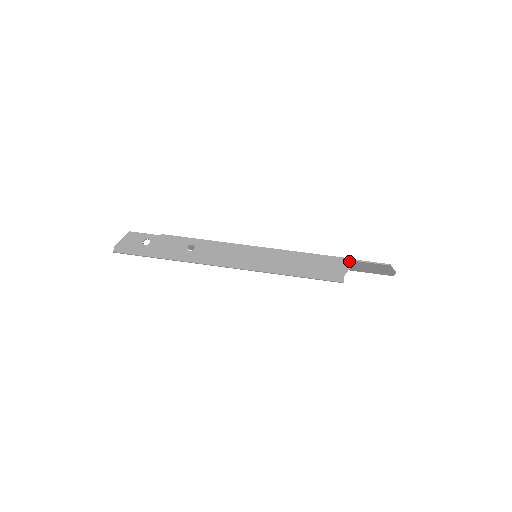
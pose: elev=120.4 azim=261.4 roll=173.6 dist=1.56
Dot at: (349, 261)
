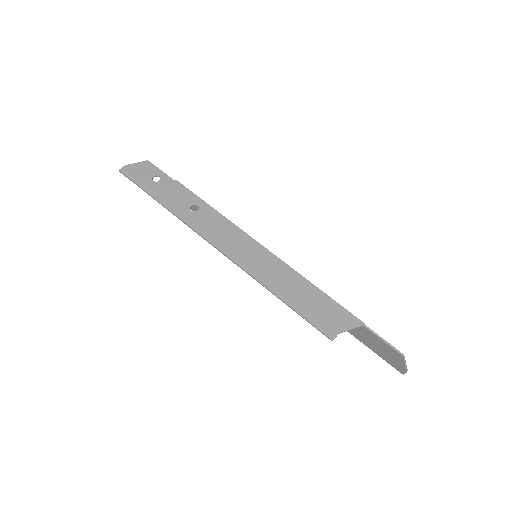
Dot at: (355, 321)
